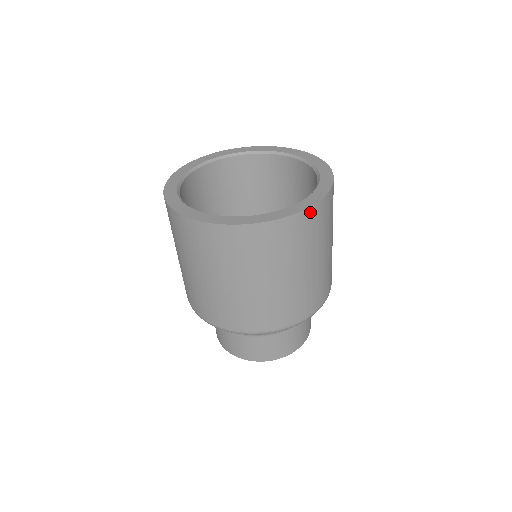
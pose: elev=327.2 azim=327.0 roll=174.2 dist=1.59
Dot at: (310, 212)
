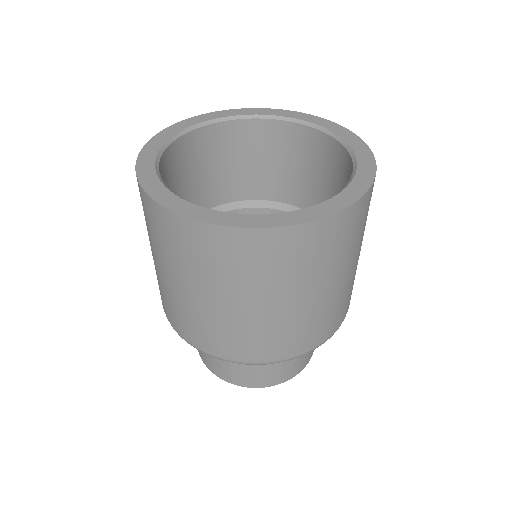
Dot at: occluded
